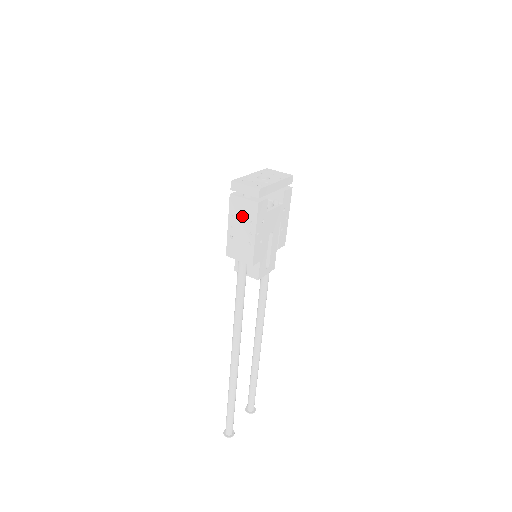
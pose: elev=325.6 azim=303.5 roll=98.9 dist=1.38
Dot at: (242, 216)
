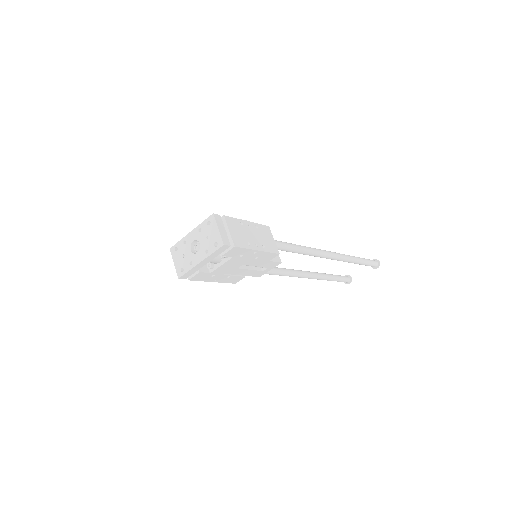
Dot at: occluded
